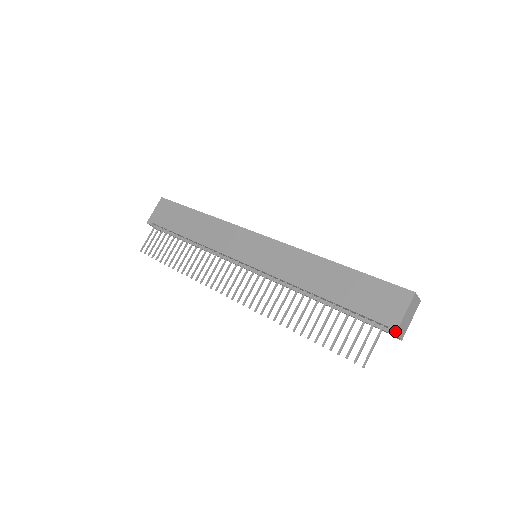
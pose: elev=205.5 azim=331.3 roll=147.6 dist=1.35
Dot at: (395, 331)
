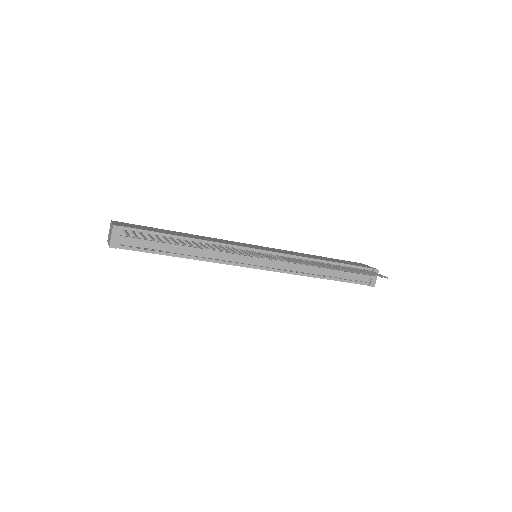
Dot at: (377, 269)
